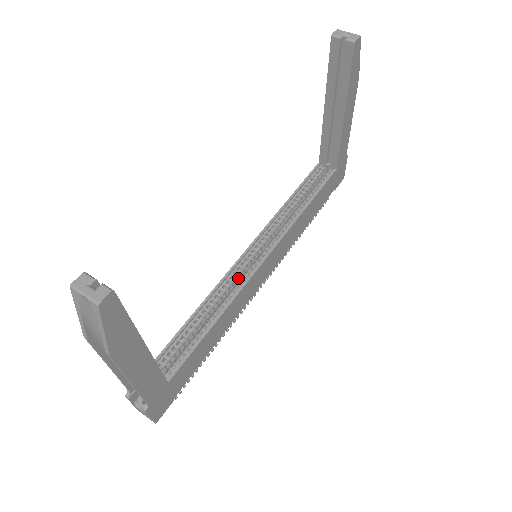
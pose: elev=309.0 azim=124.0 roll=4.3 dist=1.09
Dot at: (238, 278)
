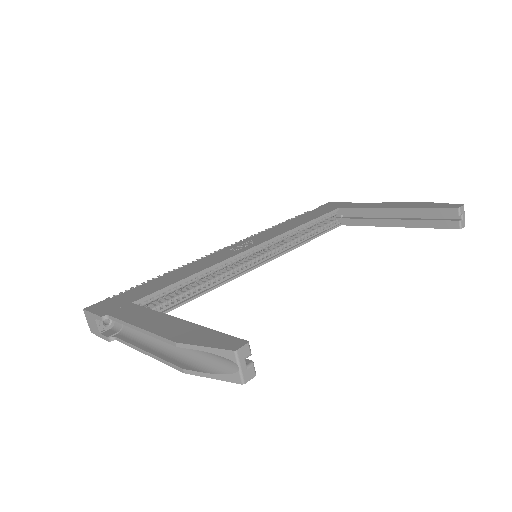
Dot at: (233, 263)
